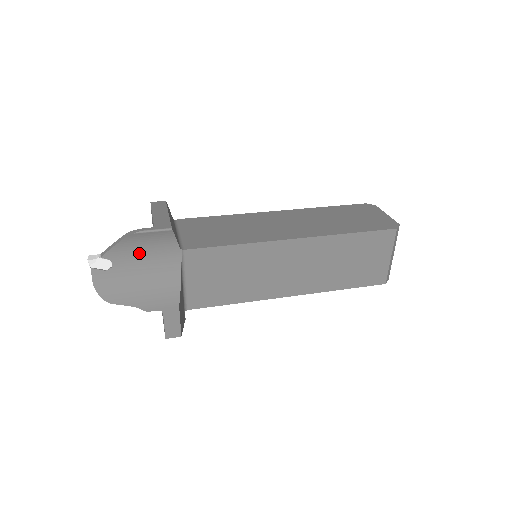
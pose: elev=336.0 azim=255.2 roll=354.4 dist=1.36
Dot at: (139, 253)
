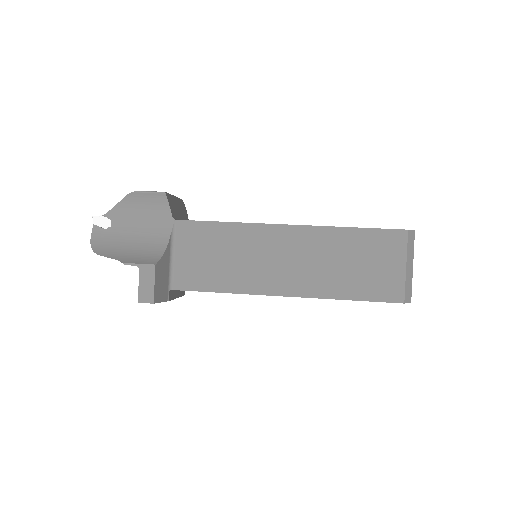
Dot at: (136, 216)
